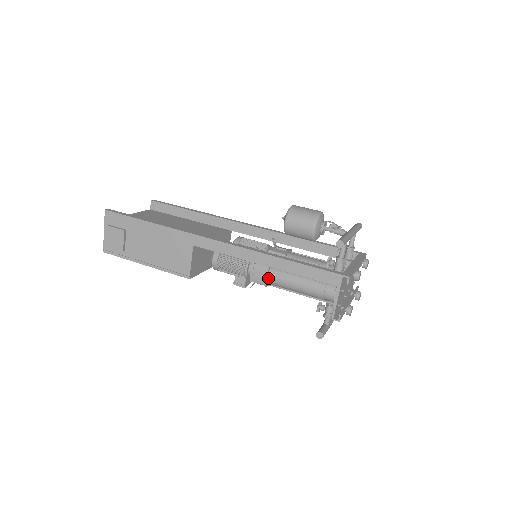
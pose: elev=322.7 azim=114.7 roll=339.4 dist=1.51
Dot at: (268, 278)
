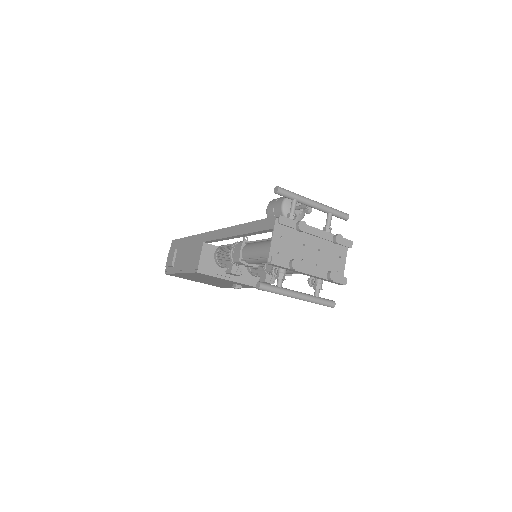
Dot at: (242, 253)
